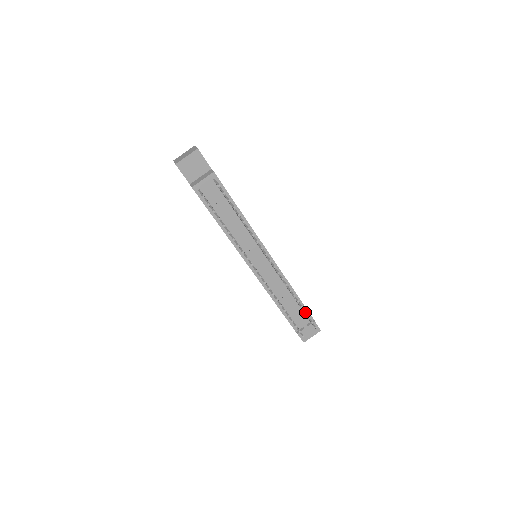
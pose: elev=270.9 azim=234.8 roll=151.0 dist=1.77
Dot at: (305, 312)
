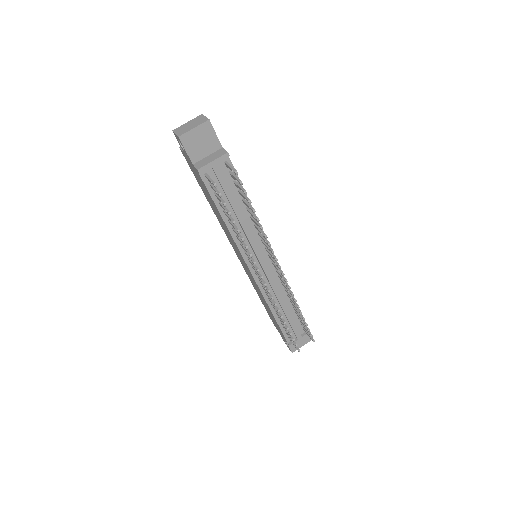
Dot at: (306, 324)
